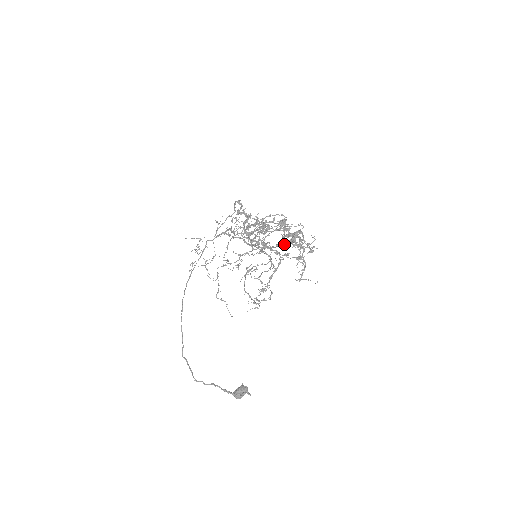
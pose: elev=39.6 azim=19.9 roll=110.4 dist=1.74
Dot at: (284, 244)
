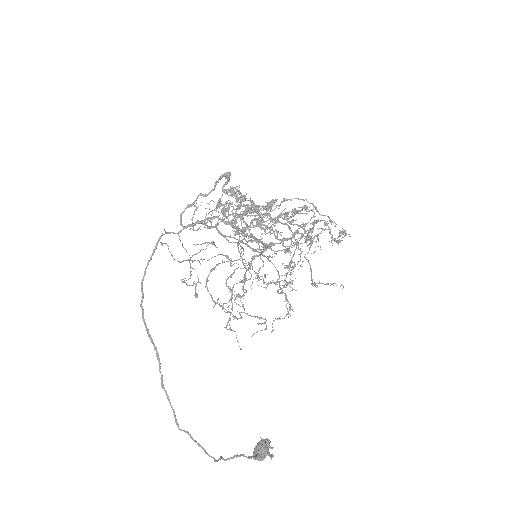
Dot at: (292, 237)
